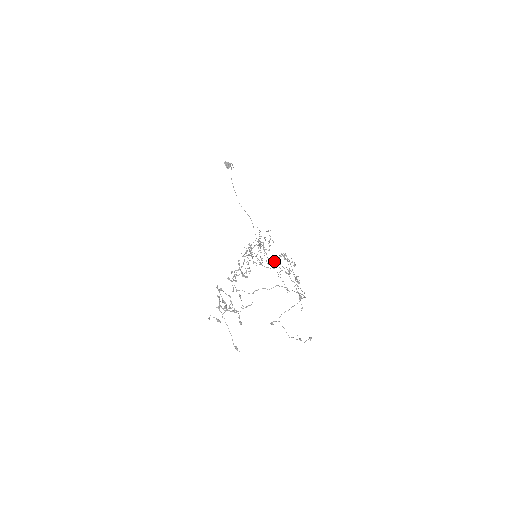
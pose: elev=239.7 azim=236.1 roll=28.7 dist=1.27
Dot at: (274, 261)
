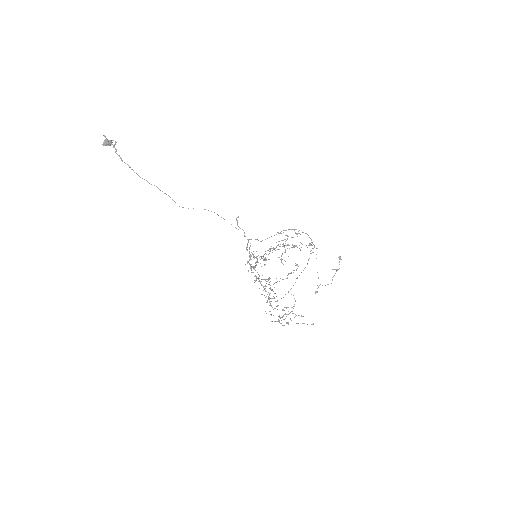
Dot at: occluded
